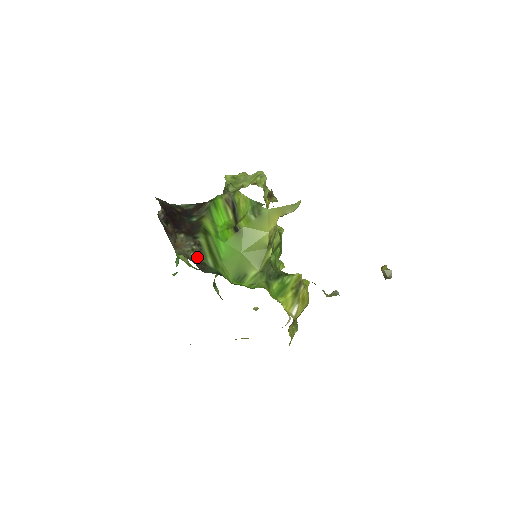
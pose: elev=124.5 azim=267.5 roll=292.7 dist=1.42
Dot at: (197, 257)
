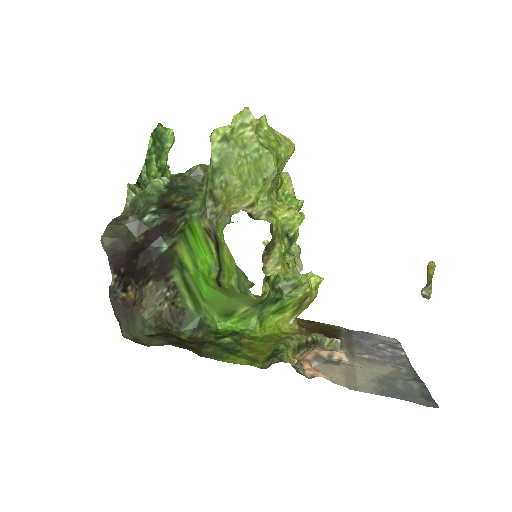
Dot at: (173, 306)
